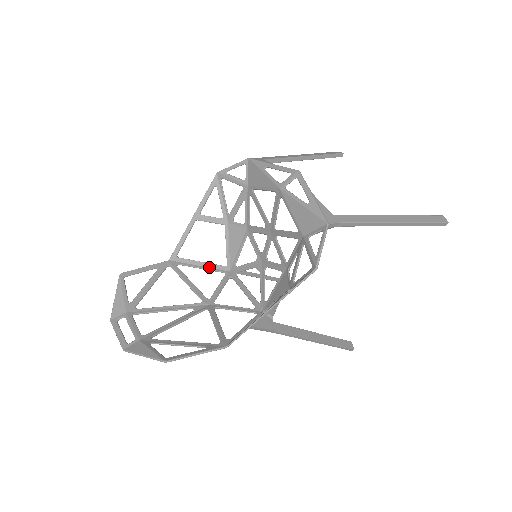
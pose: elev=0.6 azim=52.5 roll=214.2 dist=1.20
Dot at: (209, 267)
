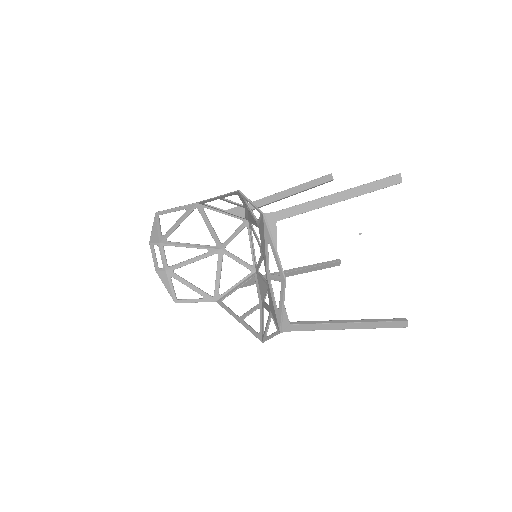
Dot at: (231, 214)
